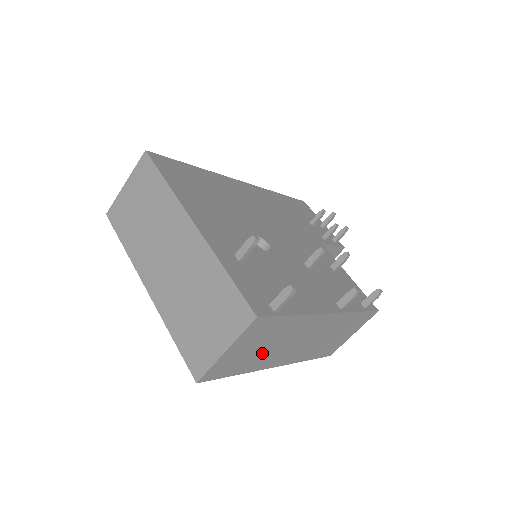
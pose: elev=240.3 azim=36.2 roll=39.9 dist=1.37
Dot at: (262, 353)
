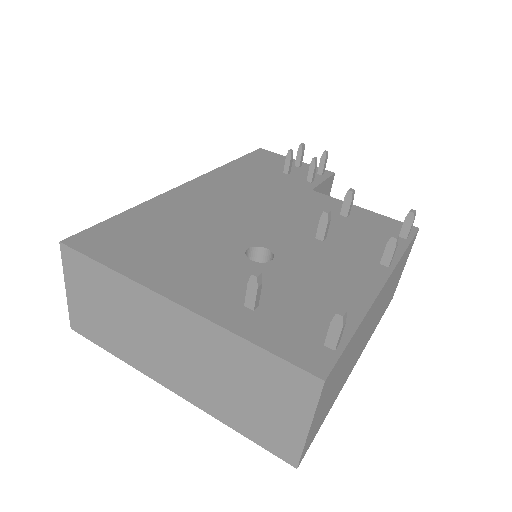
Dot at: (340, 379)
